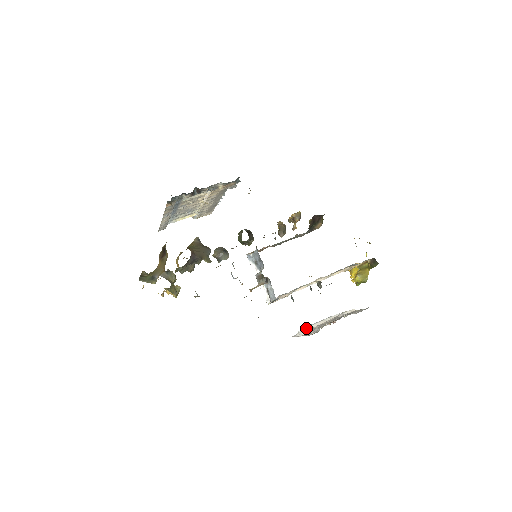
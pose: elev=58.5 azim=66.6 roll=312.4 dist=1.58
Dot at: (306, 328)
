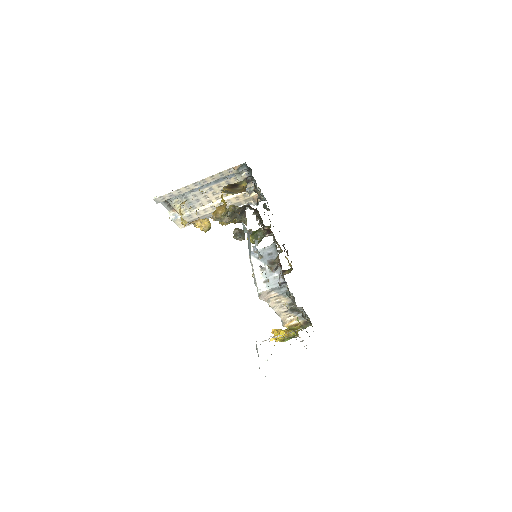
Dot at: (271, 336)
